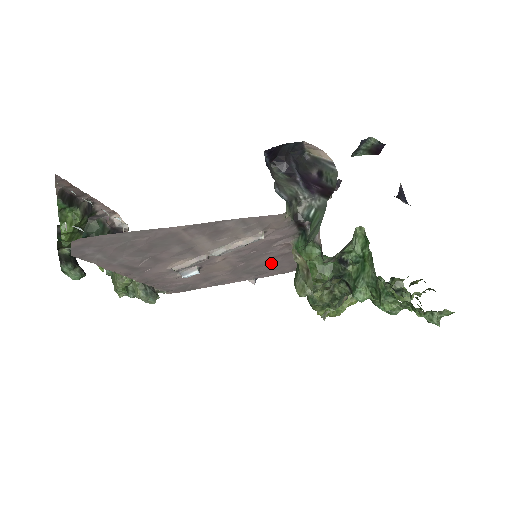
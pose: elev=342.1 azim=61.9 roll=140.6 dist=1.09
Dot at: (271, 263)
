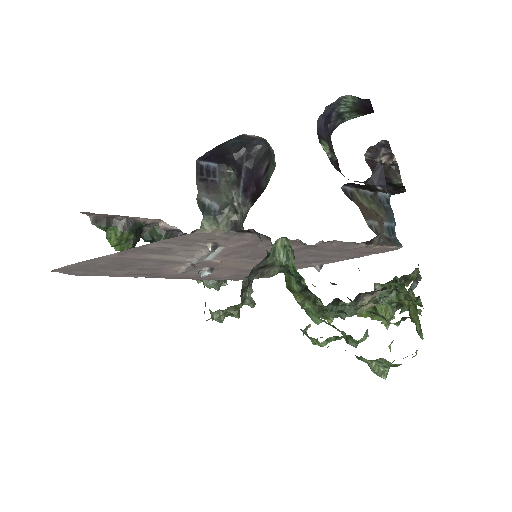
Dot at: (306, 255)
